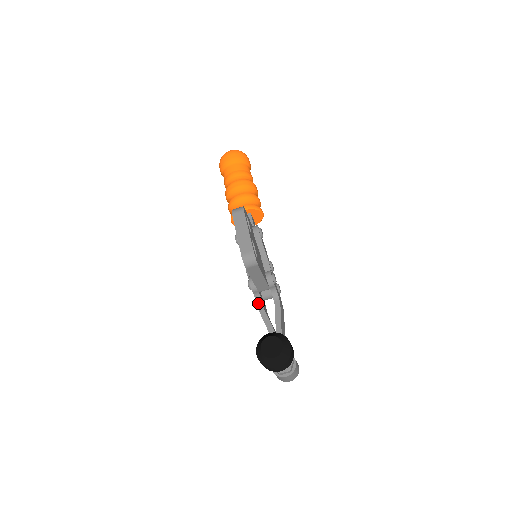
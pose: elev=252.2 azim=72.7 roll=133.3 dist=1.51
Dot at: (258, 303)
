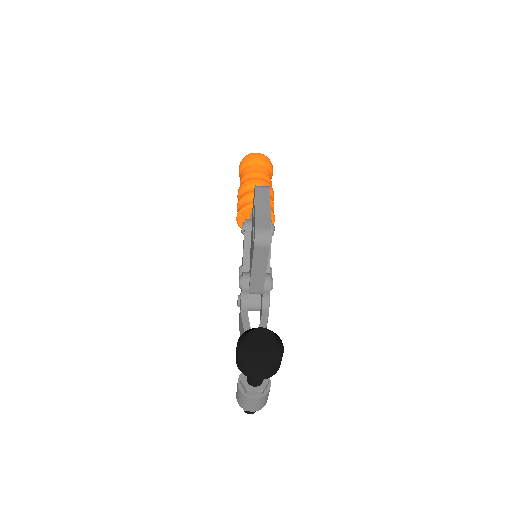
Dot at: (242, 306)
